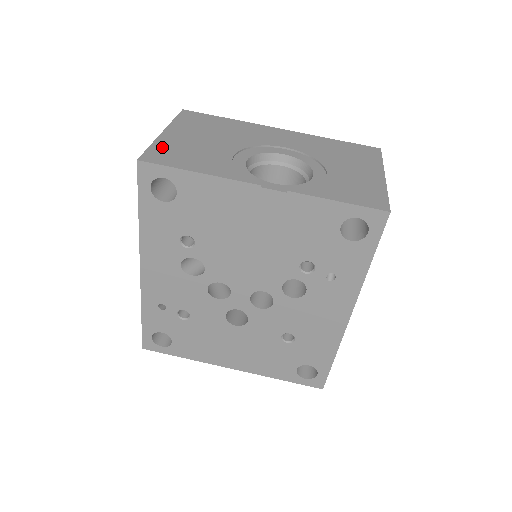
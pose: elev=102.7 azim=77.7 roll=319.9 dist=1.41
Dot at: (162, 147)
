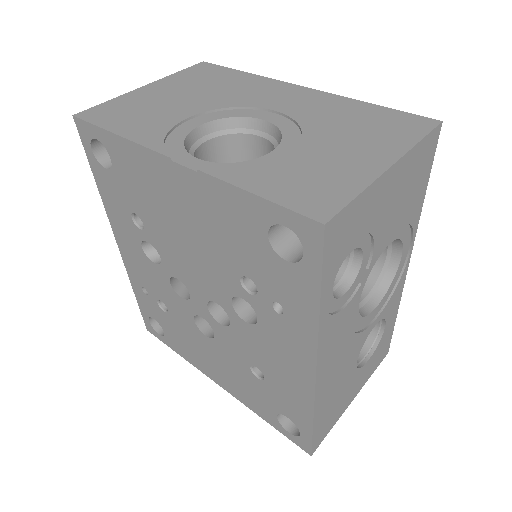
Dot at: (118, 103)
